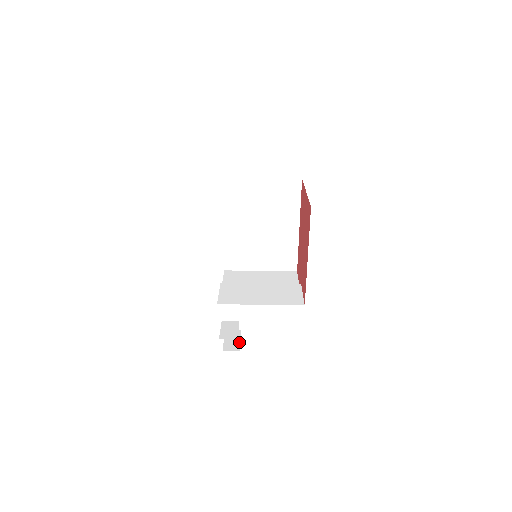
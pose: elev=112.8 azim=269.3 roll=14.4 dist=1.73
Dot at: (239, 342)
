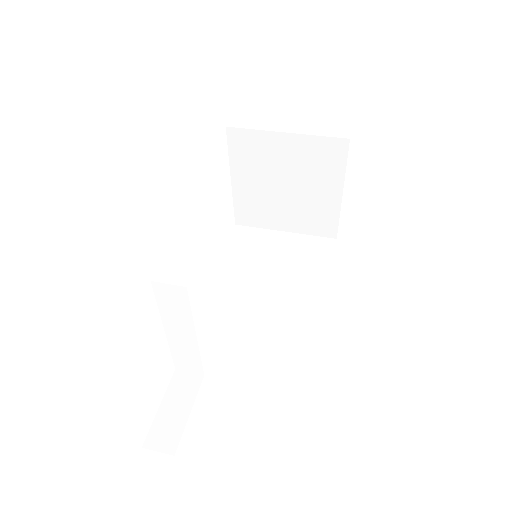
Dot at: occluded
